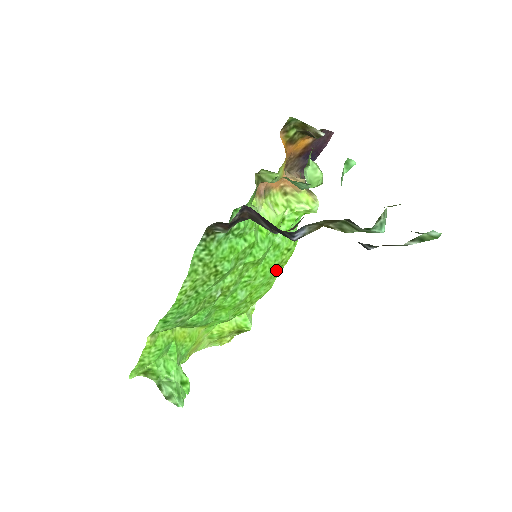
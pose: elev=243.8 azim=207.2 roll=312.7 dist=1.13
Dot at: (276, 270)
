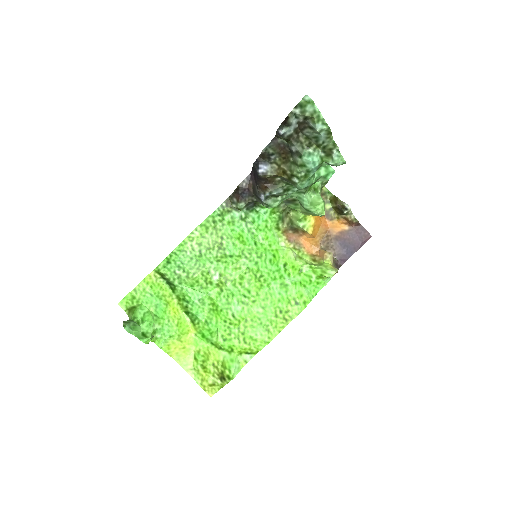
Dot at: (279, 318)
